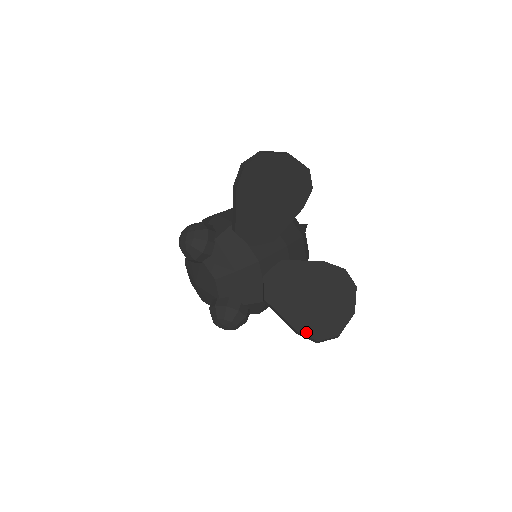
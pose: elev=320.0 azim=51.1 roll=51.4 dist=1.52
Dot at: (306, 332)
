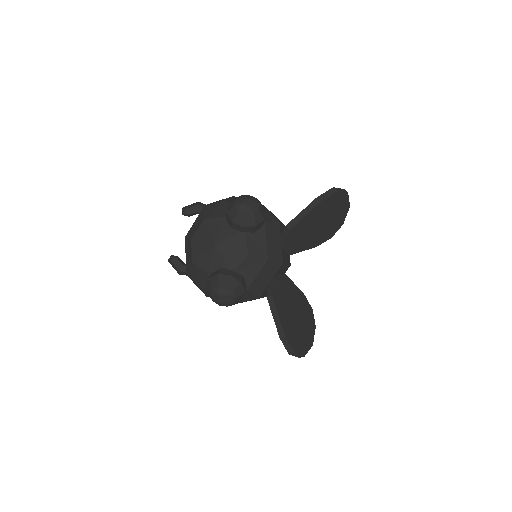
Dot at: (290, 341)
